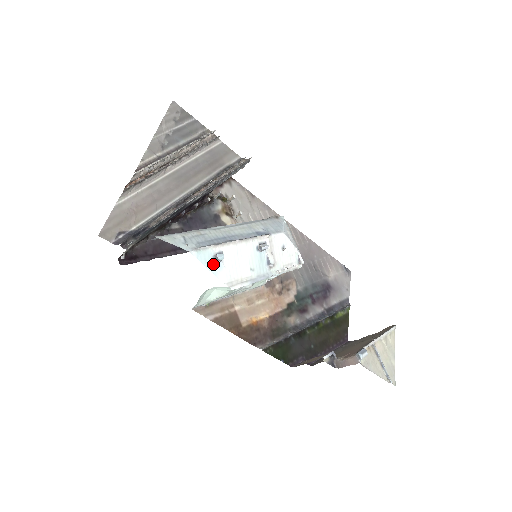
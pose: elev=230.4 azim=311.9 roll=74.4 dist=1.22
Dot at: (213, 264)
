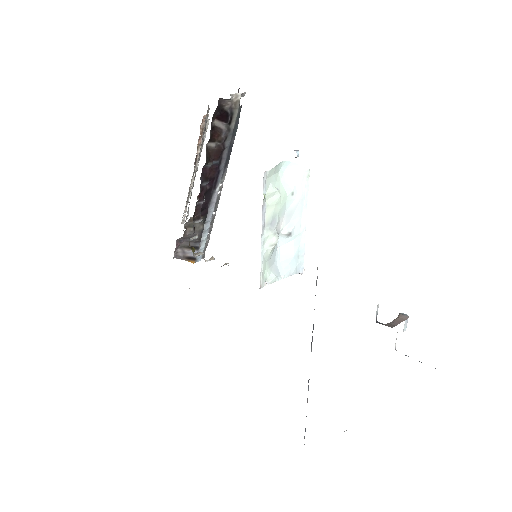
Dot at: occluded
